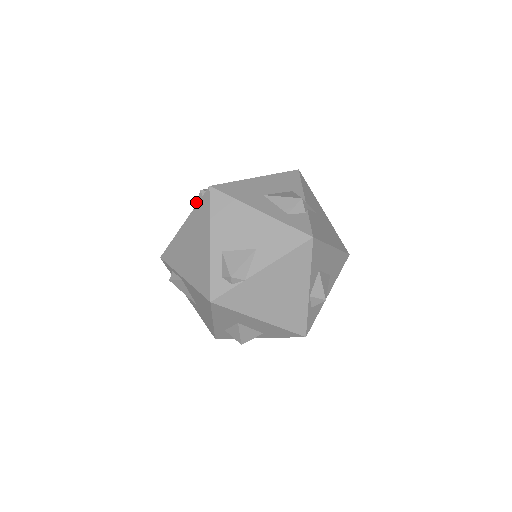
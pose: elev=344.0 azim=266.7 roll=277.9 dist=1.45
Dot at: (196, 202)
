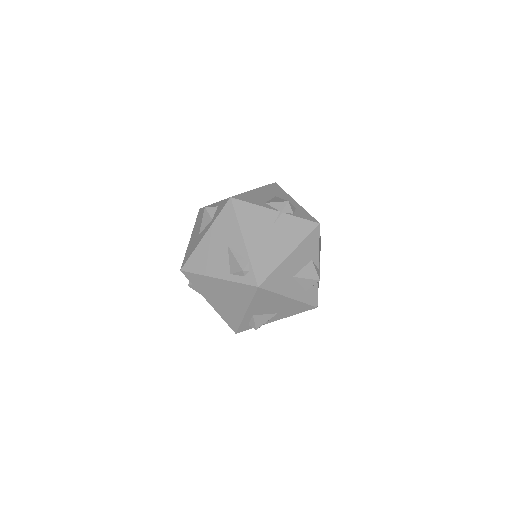
Dot at: (235, 273)
